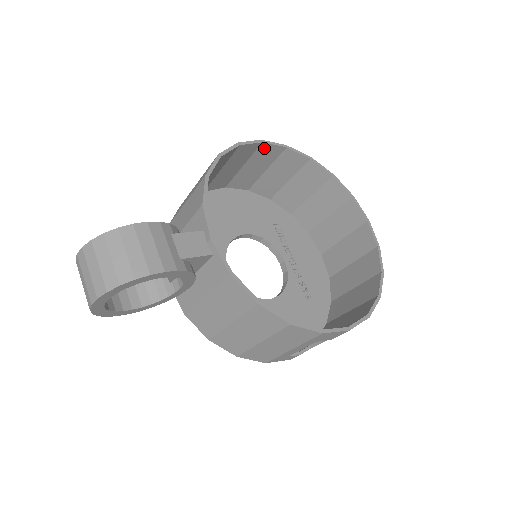
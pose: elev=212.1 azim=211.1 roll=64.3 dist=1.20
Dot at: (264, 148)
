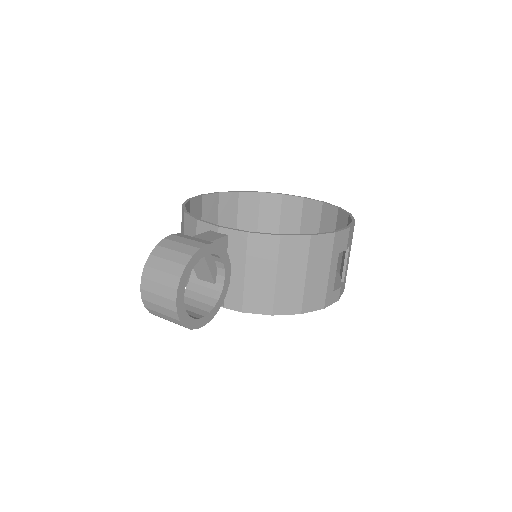
Dot at: (206, 200)
